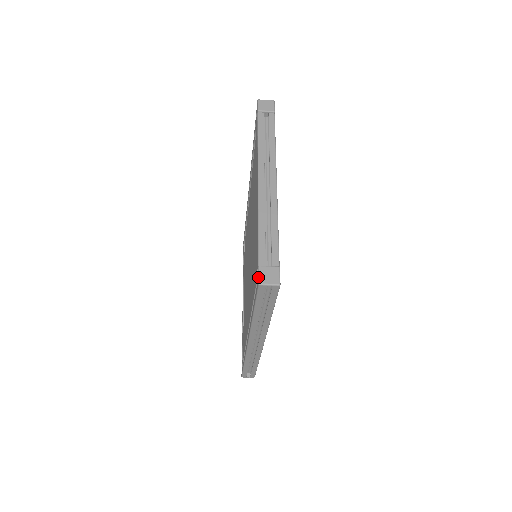
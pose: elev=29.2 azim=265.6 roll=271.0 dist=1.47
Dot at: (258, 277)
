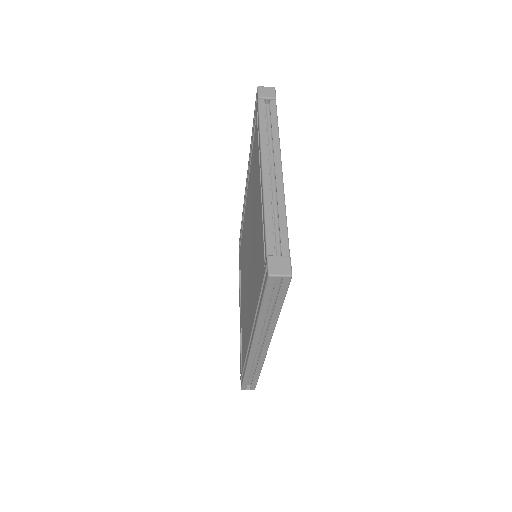
Dot at: (267, 268)
